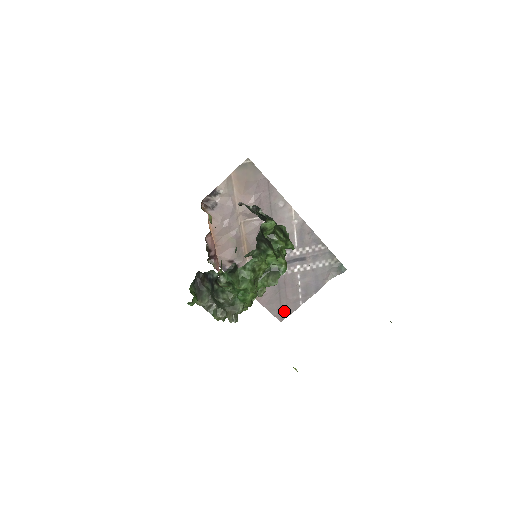
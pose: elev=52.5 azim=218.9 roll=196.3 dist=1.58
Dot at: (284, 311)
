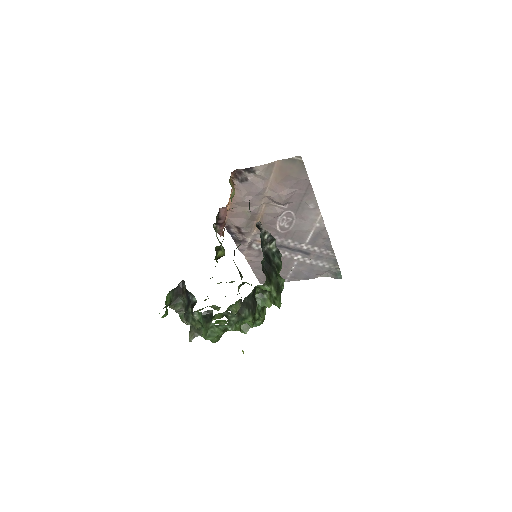
Dot at: occluded
